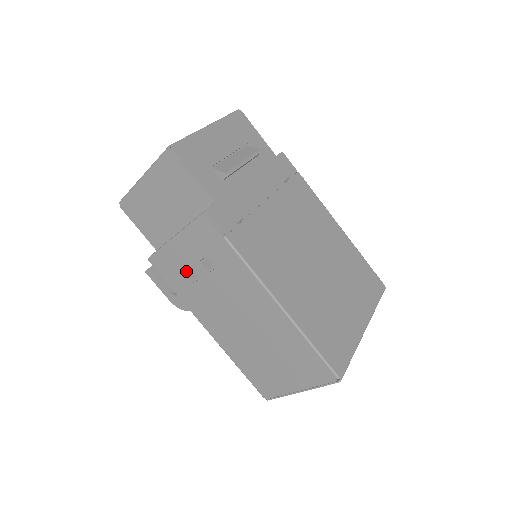
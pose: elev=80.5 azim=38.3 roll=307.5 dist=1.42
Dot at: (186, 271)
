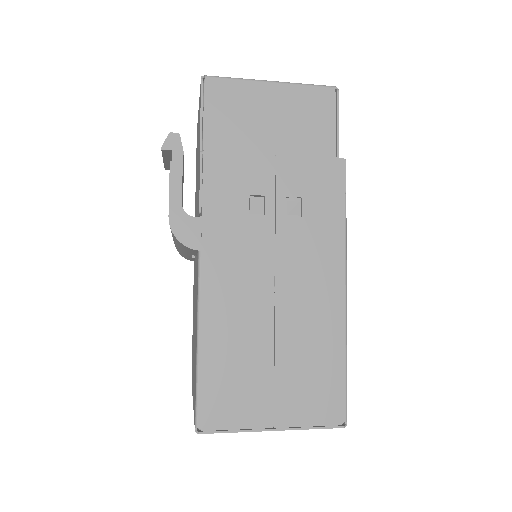
Dot at: (254, 197)
